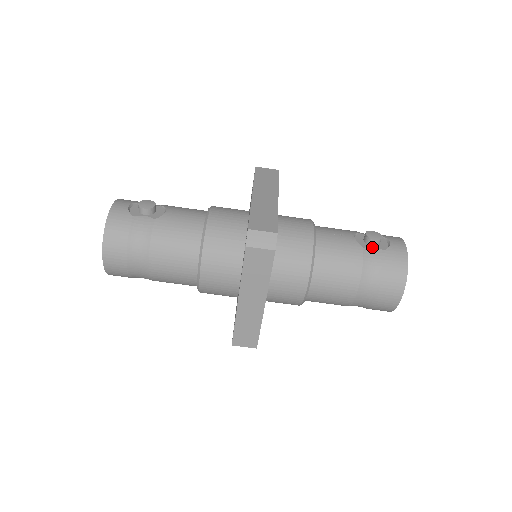
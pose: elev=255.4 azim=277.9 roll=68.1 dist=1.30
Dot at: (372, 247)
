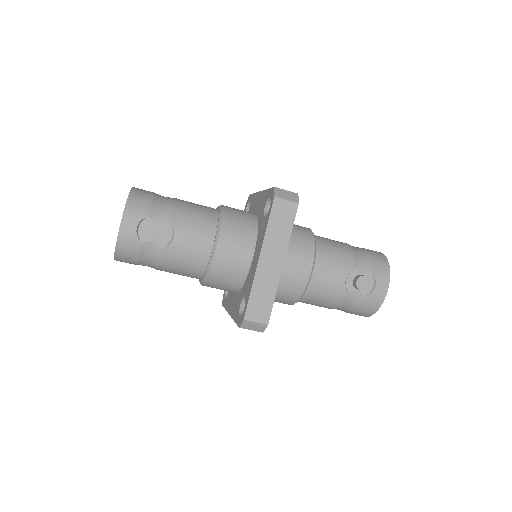
Dot at: (357, 291)
